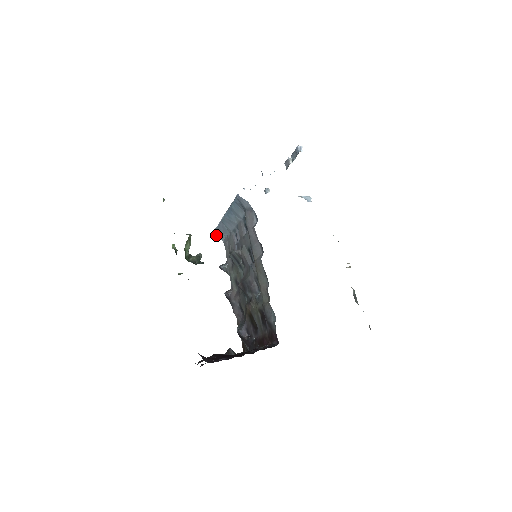
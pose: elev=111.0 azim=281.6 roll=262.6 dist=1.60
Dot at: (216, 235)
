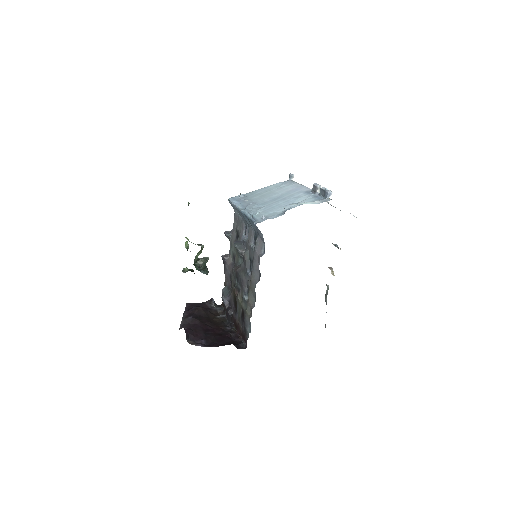
Dot at: occluded
